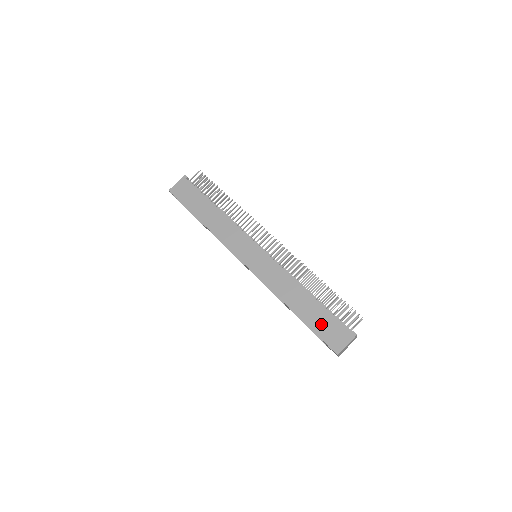
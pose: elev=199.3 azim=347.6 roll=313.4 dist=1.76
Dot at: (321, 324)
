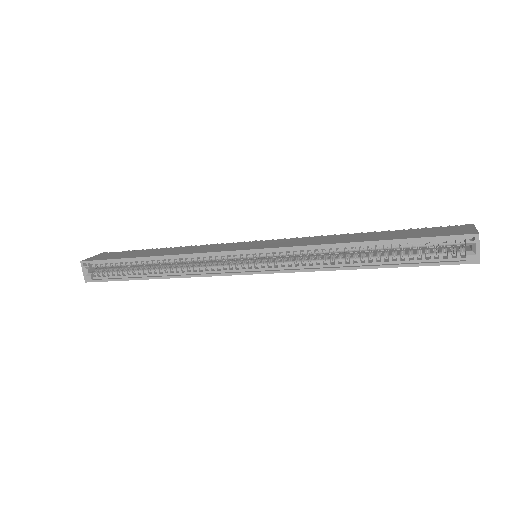
Dot at: (416, 233)
